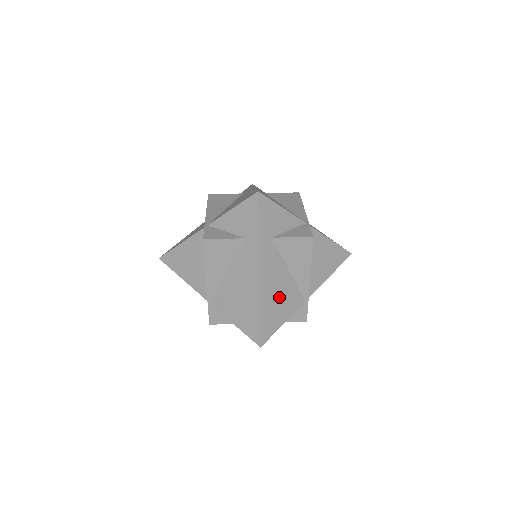
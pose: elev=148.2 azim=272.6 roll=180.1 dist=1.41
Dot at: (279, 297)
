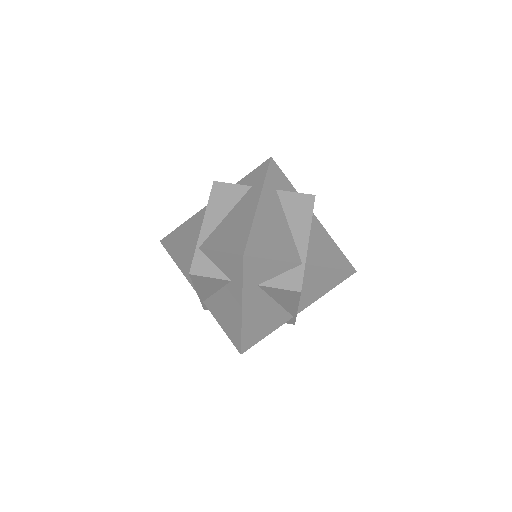
Dot at: (263, 321)
